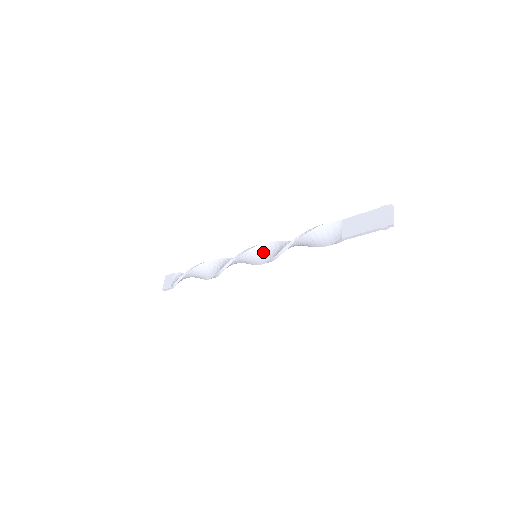
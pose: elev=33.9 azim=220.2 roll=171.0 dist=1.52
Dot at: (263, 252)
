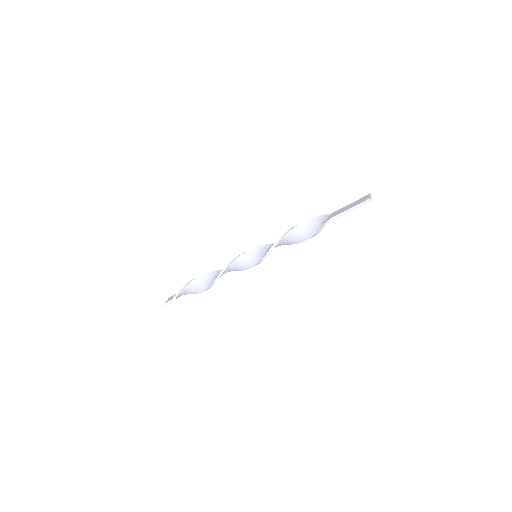
Dot at: (263, 250)
